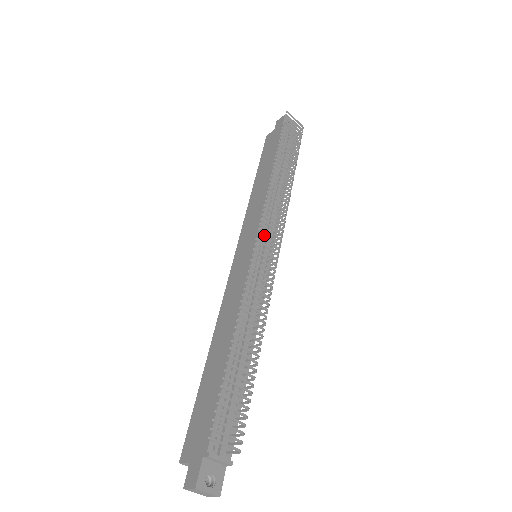
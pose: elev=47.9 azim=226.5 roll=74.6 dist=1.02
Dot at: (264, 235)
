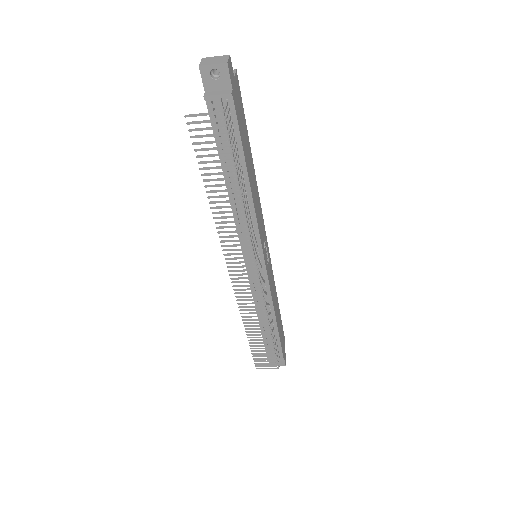
Dot at: (248, 252)
